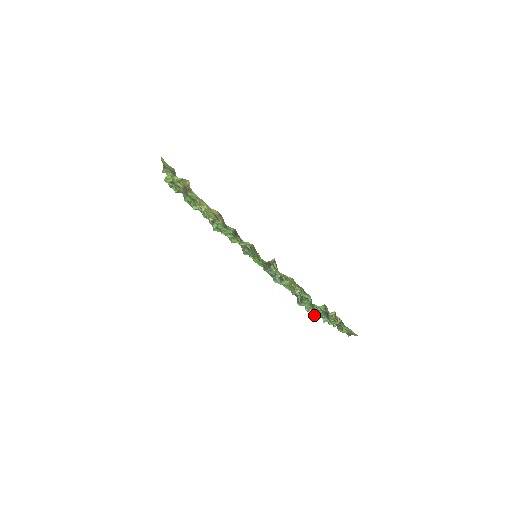
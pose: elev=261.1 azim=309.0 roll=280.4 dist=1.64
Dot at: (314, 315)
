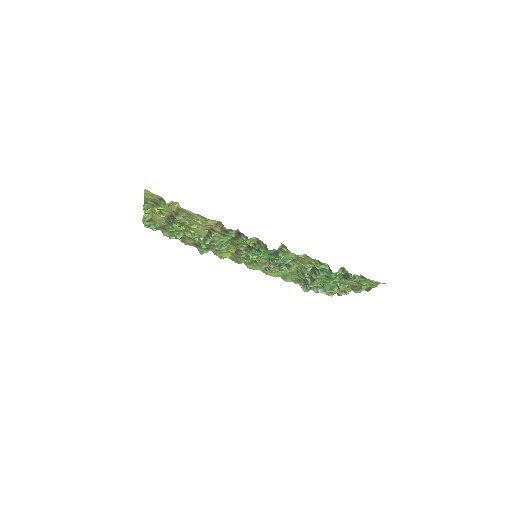
Dot at: (326, 290)
